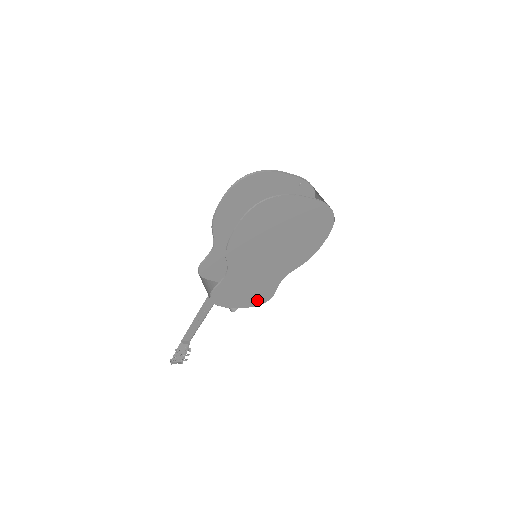
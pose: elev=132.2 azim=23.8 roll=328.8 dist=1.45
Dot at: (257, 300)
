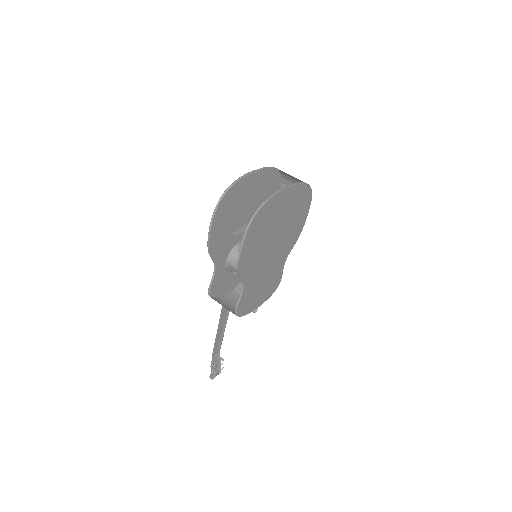
Dot at: (270, 291)
